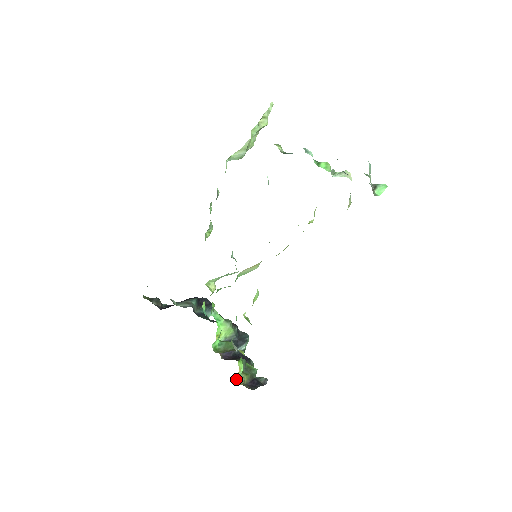
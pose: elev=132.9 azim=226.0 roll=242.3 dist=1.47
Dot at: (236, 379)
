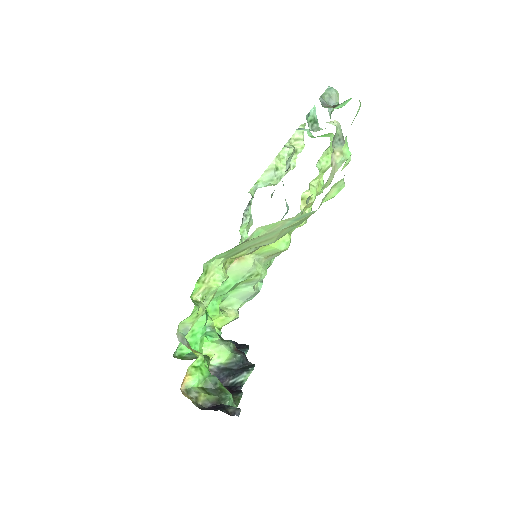
Dot at: (185, 391)
